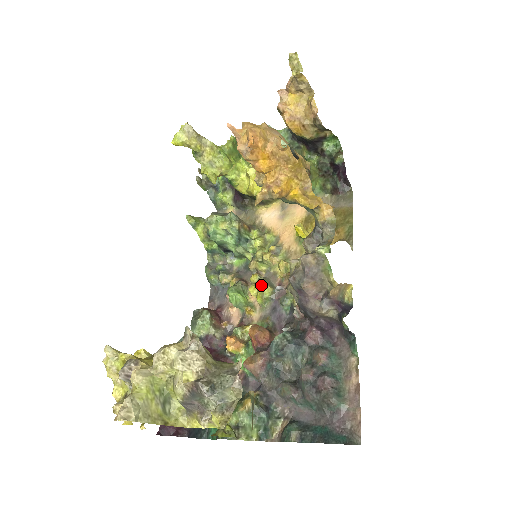
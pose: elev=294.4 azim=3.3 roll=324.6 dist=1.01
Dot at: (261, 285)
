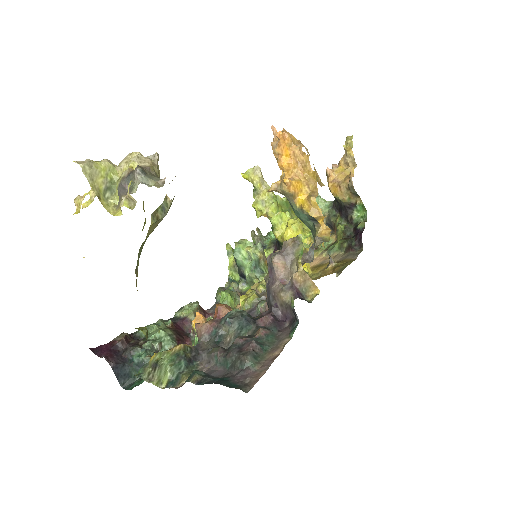
Dot at: (251, 294)
